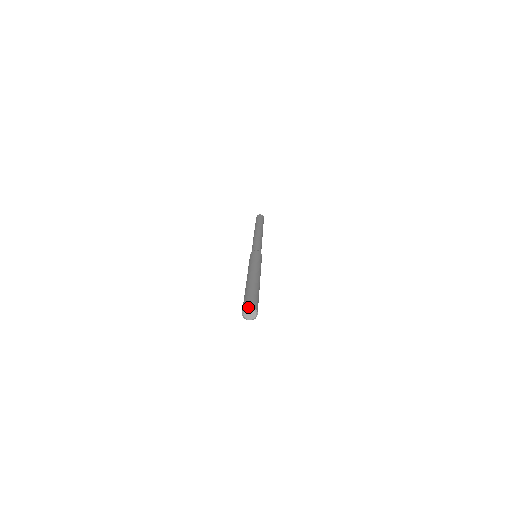
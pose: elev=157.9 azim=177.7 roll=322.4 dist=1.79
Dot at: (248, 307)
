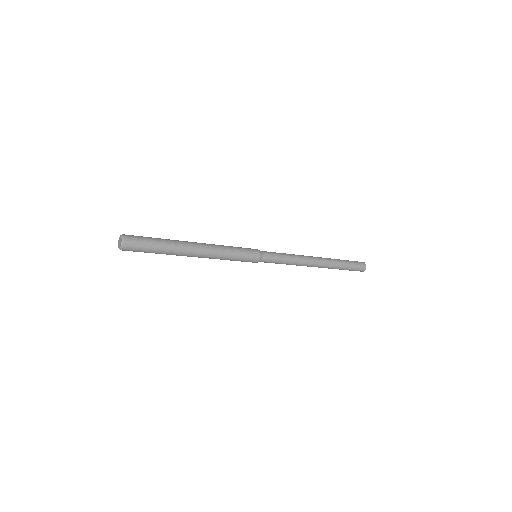
Dot at: occluded
